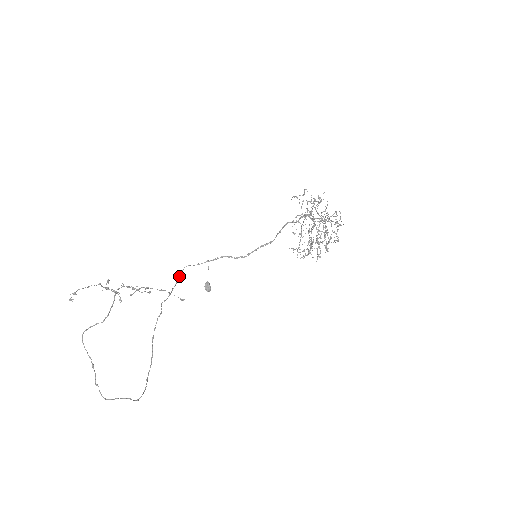
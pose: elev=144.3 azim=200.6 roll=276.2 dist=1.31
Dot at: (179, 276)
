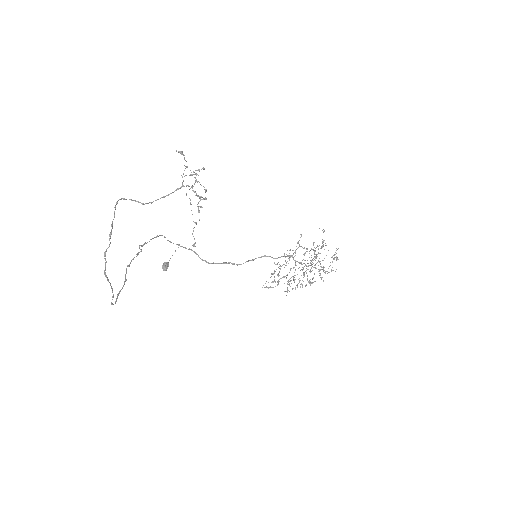
Dot at: (152, 238)
